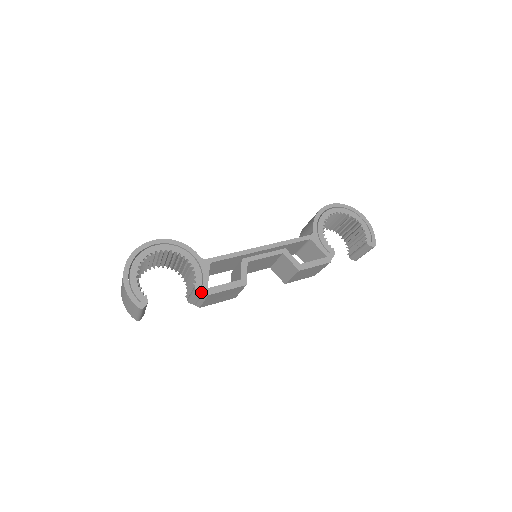
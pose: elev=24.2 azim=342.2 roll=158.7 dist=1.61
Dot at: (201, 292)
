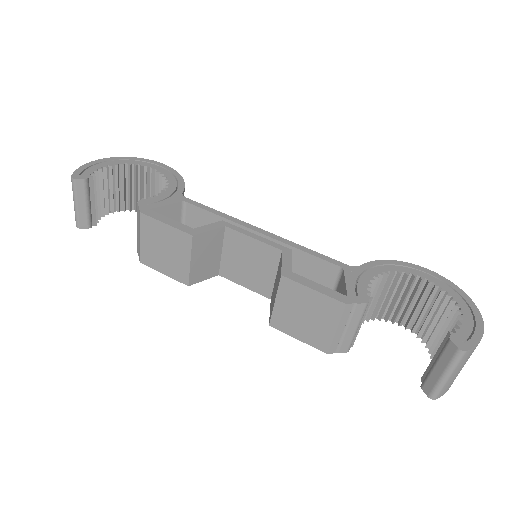
Dot at: (139, 208)
